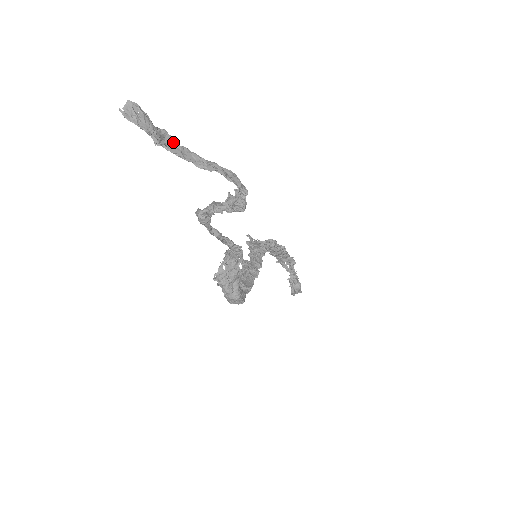
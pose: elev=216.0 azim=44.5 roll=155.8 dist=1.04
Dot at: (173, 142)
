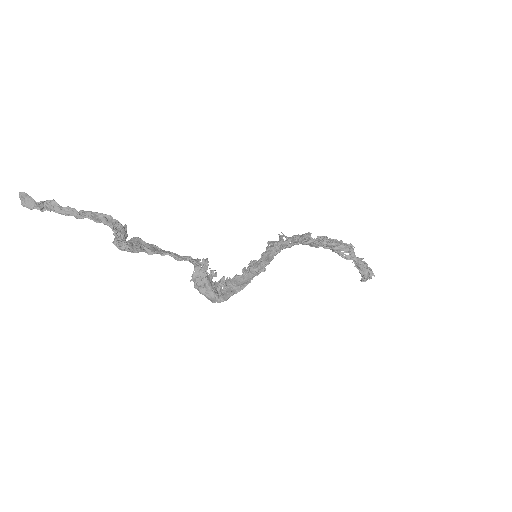
Dot at: (59, 206)
